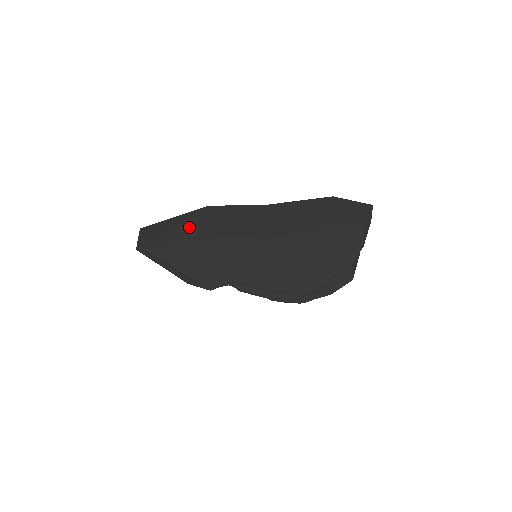
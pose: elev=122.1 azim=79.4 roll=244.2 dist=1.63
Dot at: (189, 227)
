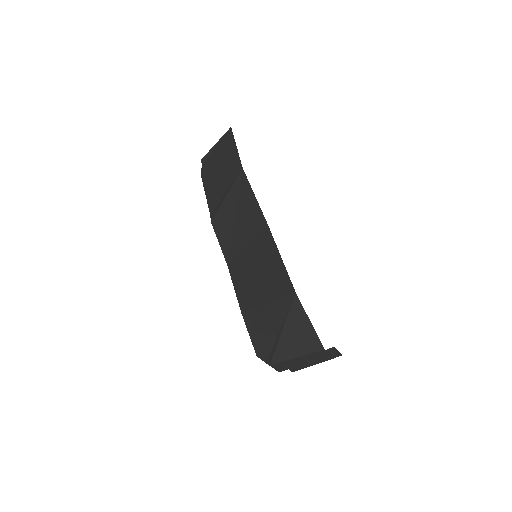
Dot at: (221, 179)
